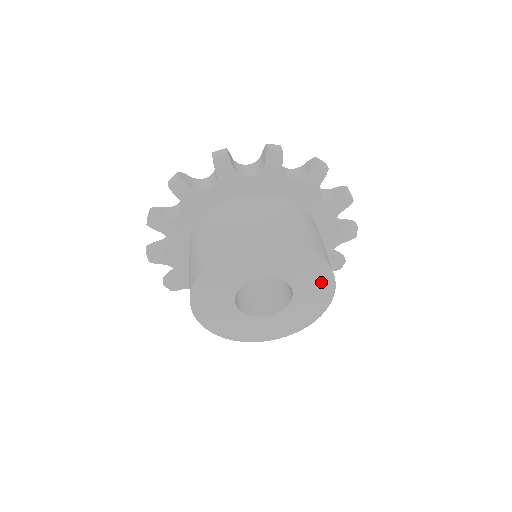
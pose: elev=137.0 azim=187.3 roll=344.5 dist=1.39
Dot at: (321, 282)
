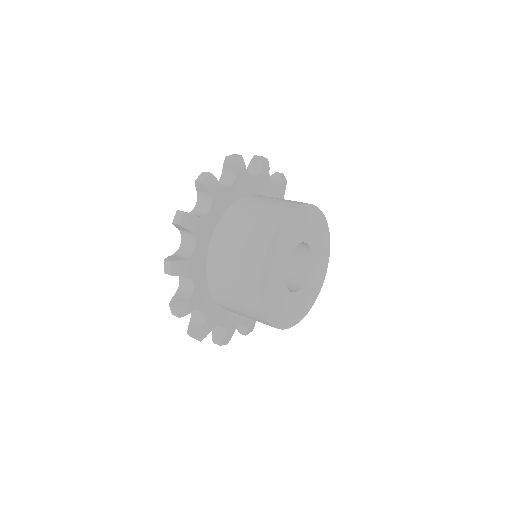
Dot at: (322, 233)
